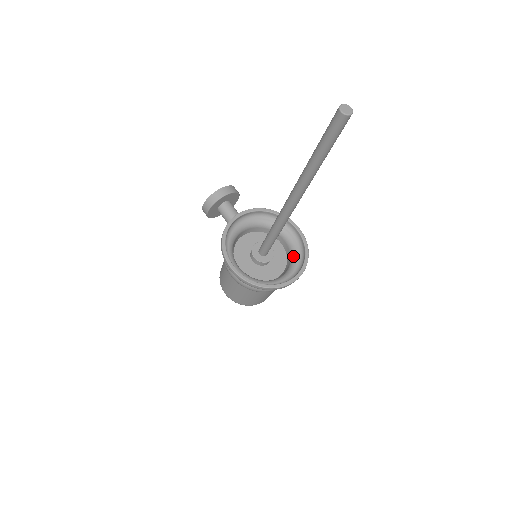
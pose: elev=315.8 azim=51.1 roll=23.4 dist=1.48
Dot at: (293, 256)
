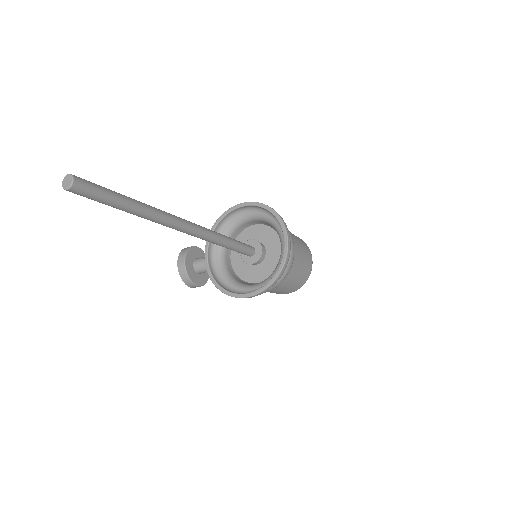
Dot at: (267, 221)
